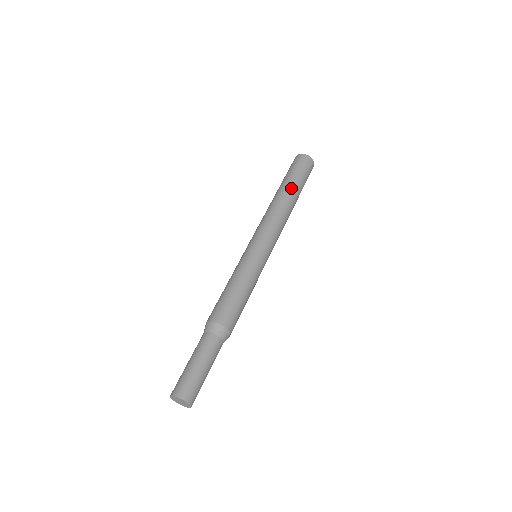
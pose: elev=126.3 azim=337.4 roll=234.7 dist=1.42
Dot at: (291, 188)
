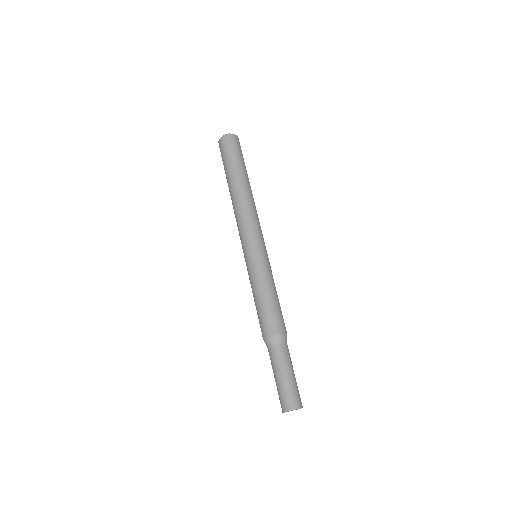
Dot at: (245, 177)
